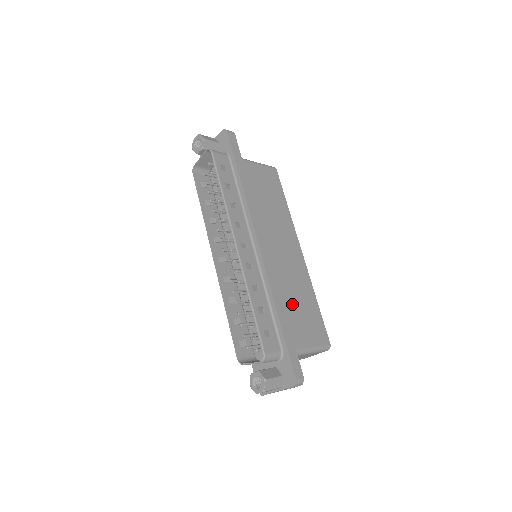
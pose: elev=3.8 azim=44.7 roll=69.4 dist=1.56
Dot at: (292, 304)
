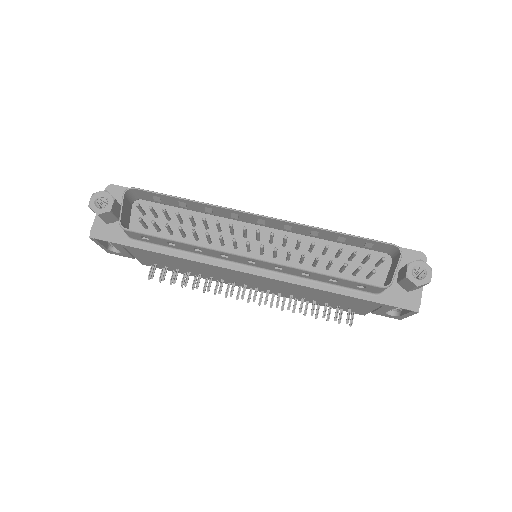
Dot at: occluded
